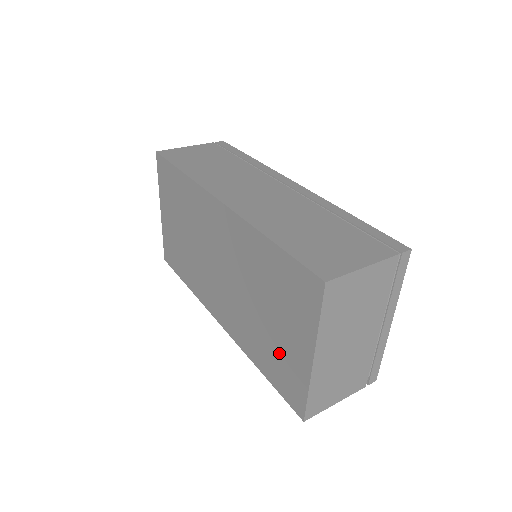
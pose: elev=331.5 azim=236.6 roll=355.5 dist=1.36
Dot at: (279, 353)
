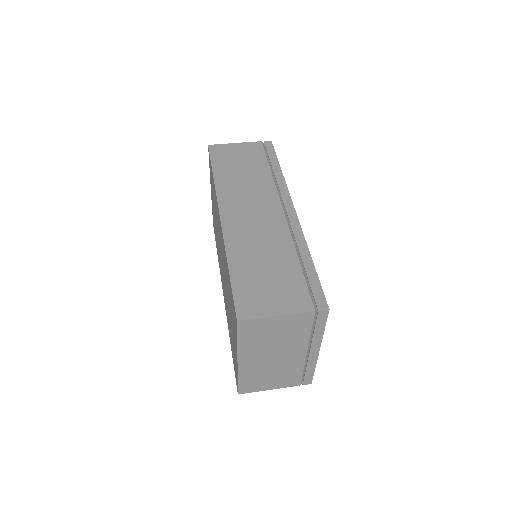
Dot at: occluded
